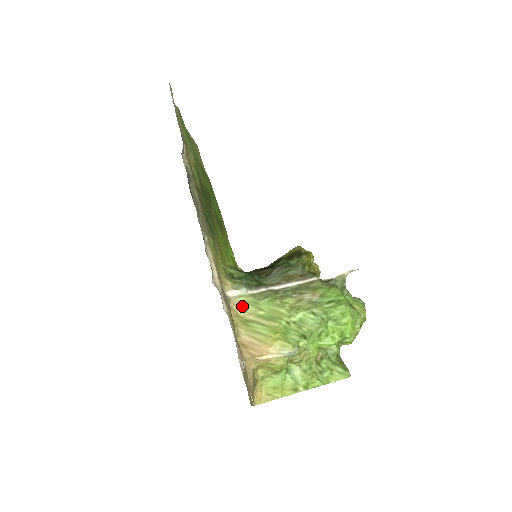
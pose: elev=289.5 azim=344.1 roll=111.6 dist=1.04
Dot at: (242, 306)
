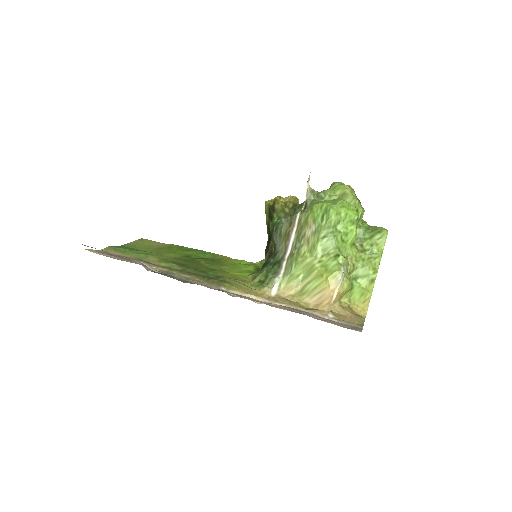
Dot at: (288, 288)
